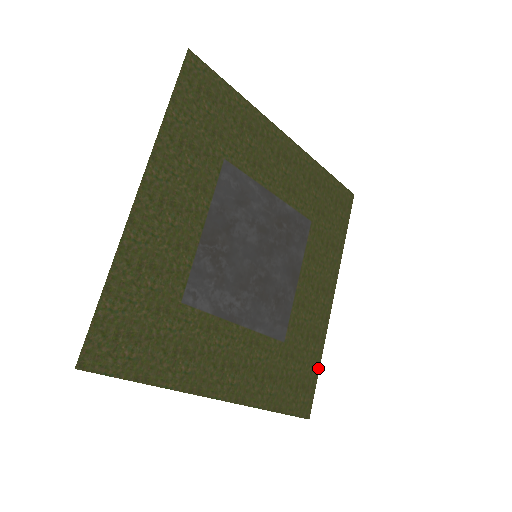
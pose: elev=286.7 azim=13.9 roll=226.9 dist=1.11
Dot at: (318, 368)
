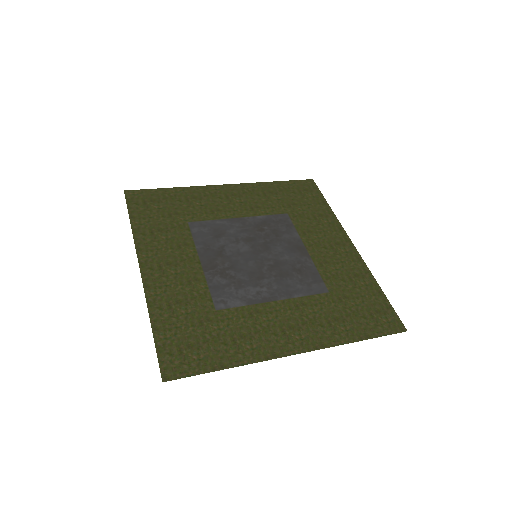
Dot at: (382, 293)
